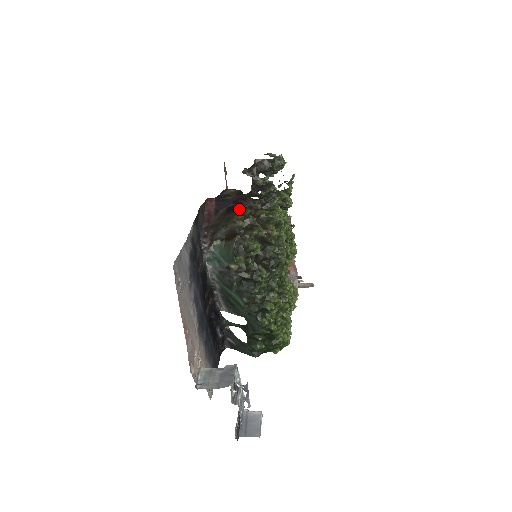
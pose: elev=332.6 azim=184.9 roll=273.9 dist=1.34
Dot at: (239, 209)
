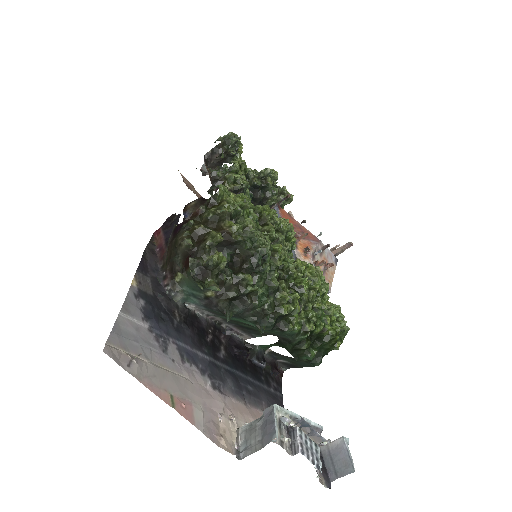
Dot at: (181, 226)
